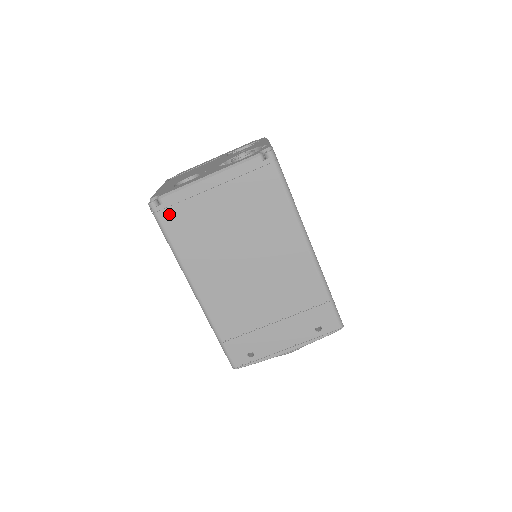
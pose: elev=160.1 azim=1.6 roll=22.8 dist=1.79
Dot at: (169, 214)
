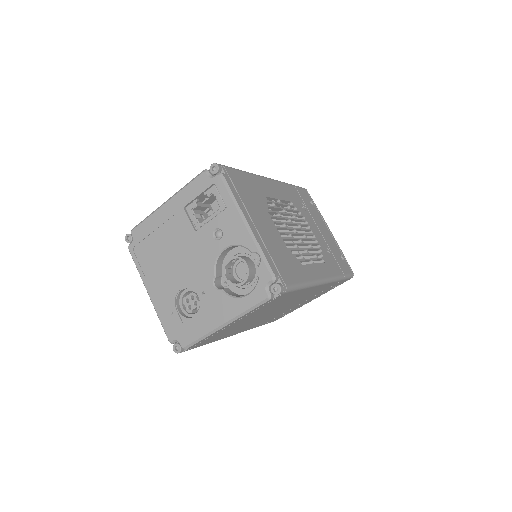
Dot at: (197, 345)
